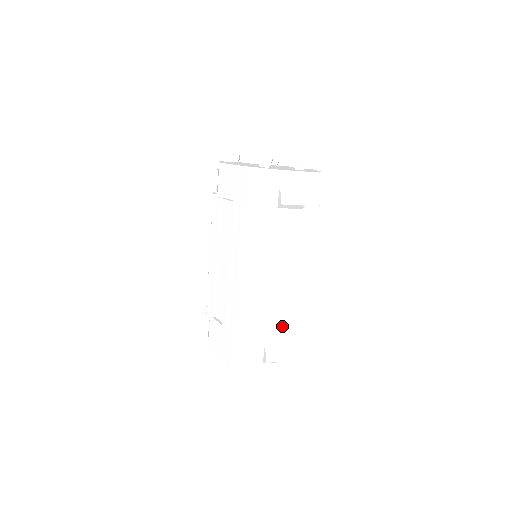
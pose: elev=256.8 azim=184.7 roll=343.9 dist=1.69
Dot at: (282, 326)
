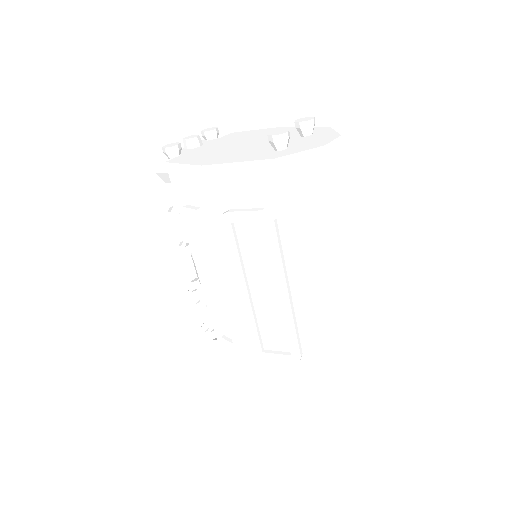
Dot at: (357, 317)
